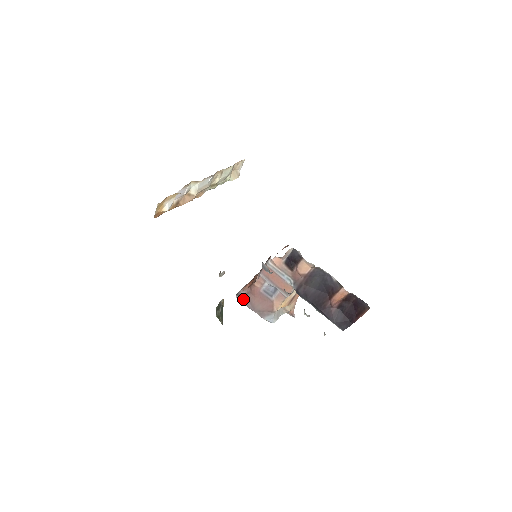
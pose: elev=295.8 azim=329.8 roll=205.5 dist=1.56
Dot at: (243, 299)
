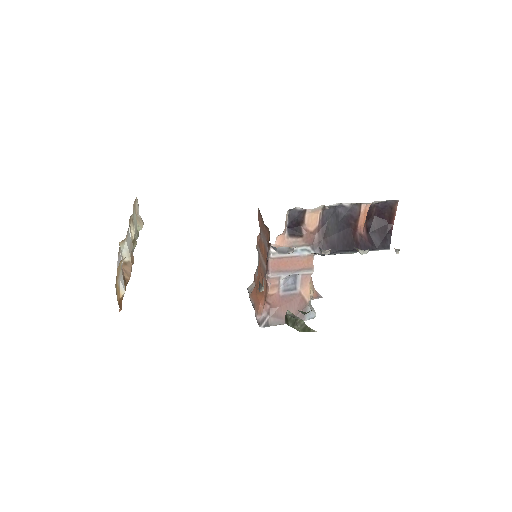
Dot at: (270, 322)
